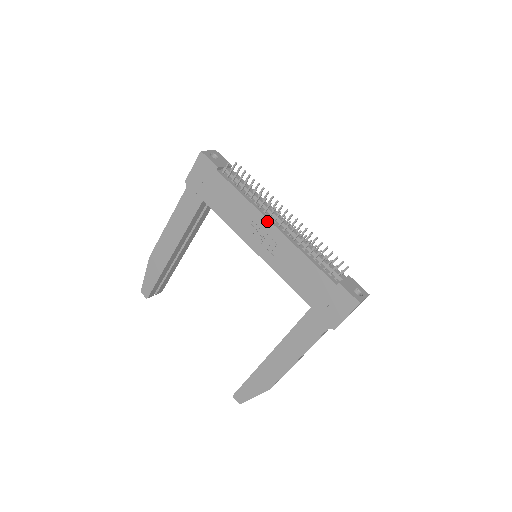
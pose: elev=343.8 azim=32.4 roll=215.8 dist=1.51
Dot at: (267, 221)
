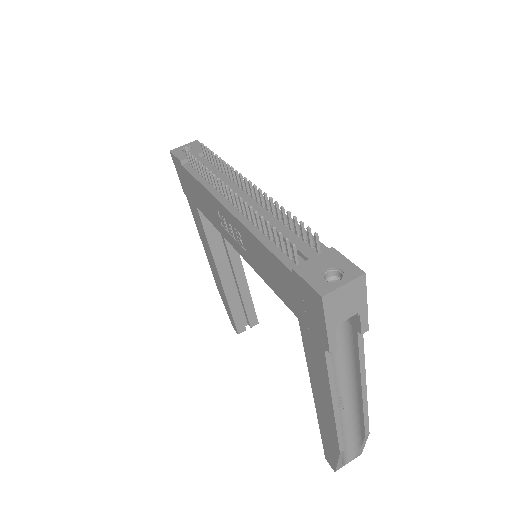
Dot at: (221, 205)
